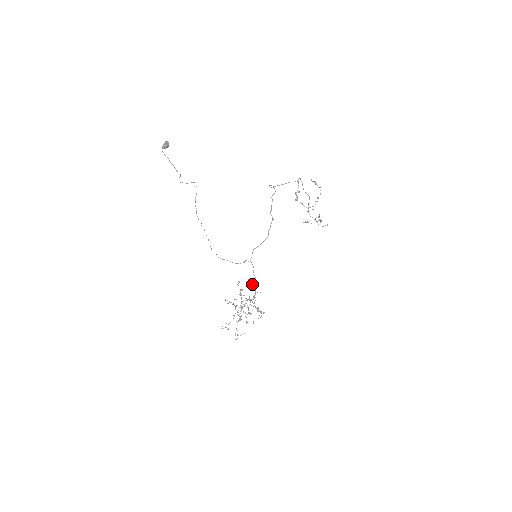
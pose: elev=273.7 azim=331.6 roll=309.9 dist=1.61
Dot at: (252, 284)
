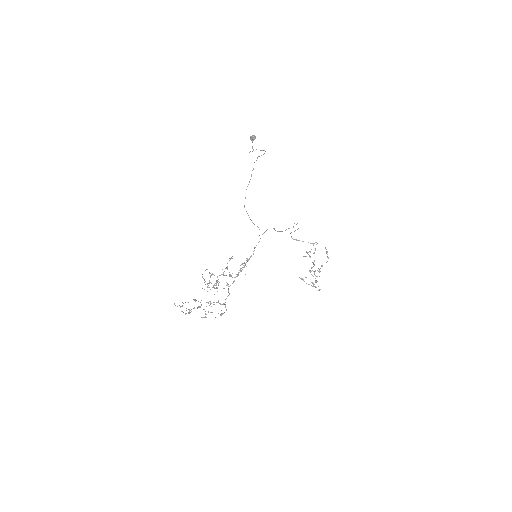
Dot at: (241, 268)
